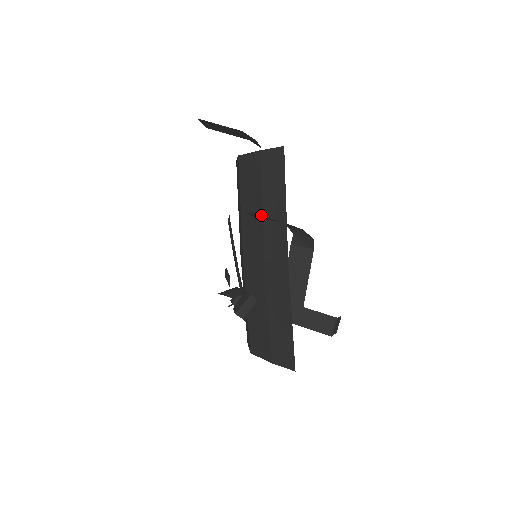
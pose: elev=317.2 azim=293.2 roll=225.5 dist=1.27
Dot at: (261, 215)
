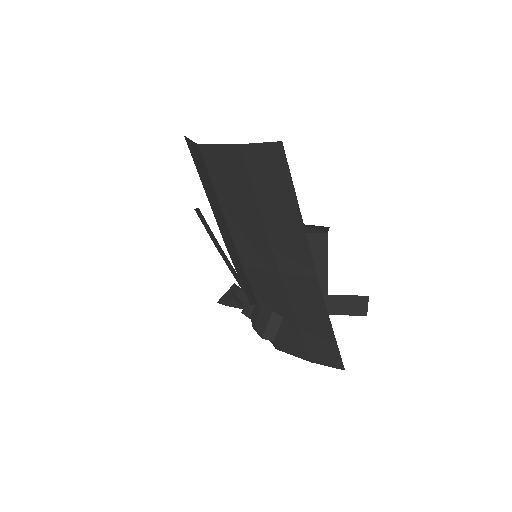
Dot at: (262, 224)
